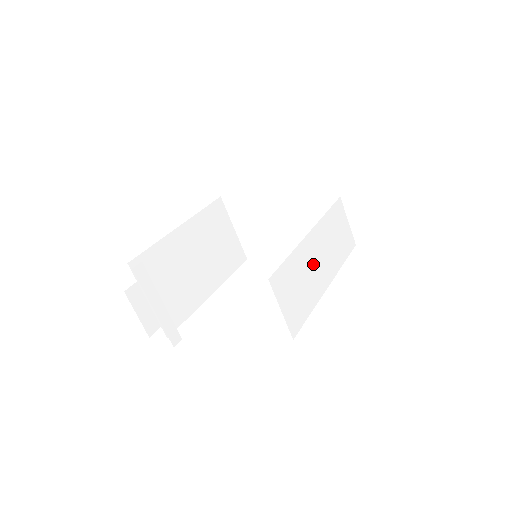
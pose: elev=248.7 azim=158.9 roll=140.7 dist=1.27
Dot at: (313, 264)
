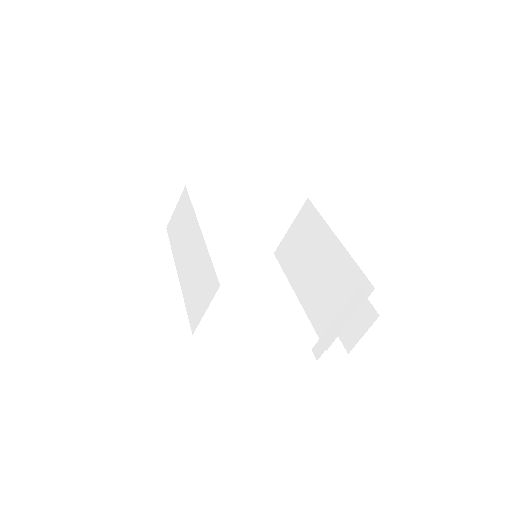
Dot at: (315, 284)
